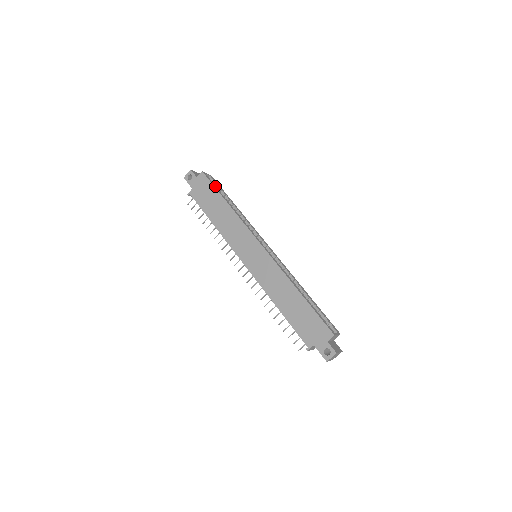
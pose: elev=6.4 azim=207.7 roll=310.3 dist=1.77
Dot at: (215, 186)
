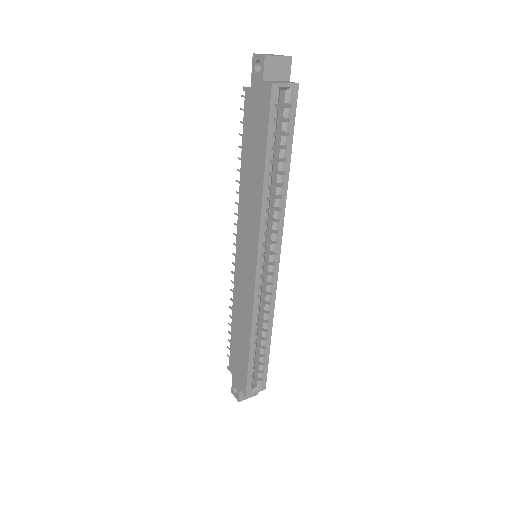
Dot at: (273, 127)
